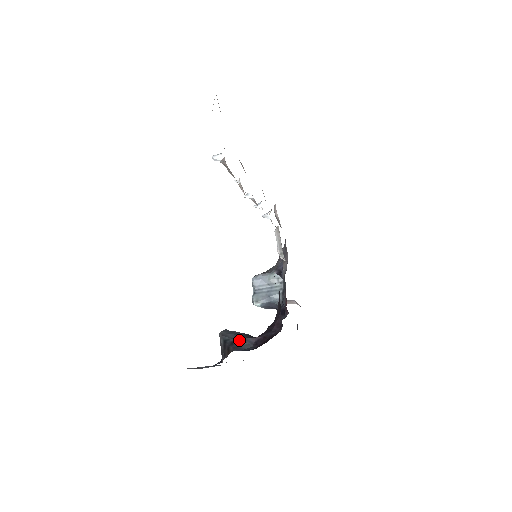
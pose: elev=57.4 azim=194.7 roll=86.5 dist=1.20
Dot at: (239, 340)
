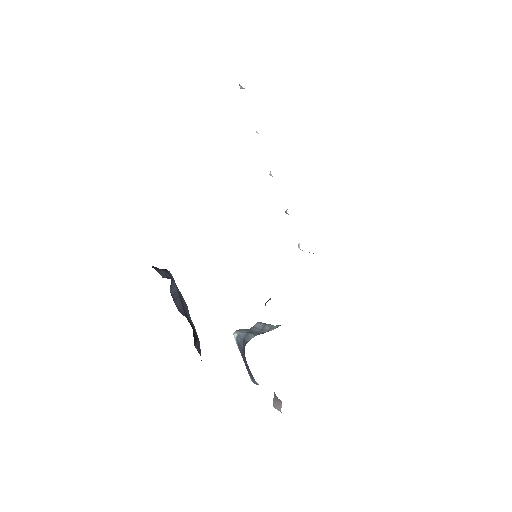
Dot at: (166, 272)
